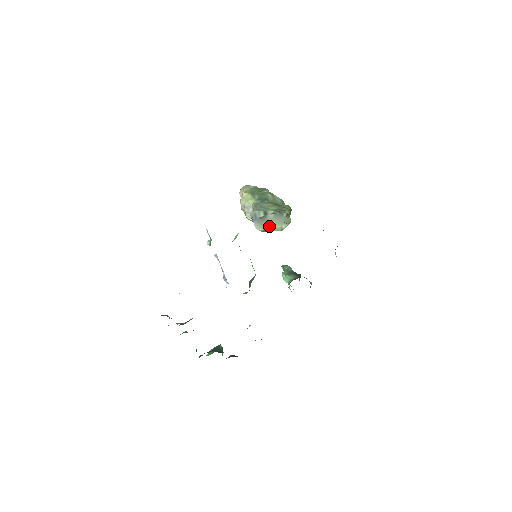
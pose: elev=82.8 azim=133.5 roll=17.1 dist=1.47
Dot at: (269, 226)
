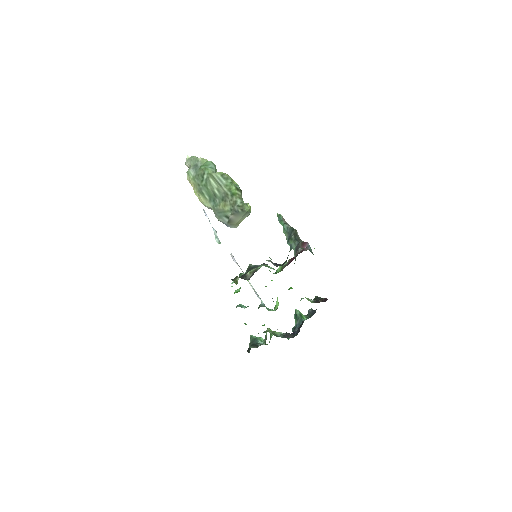
Dot at: (240, 222)
